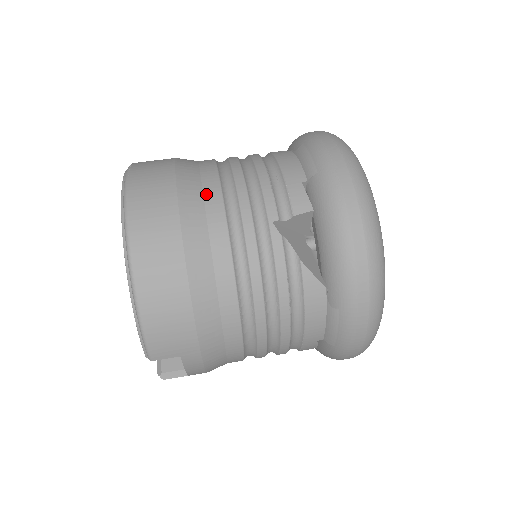
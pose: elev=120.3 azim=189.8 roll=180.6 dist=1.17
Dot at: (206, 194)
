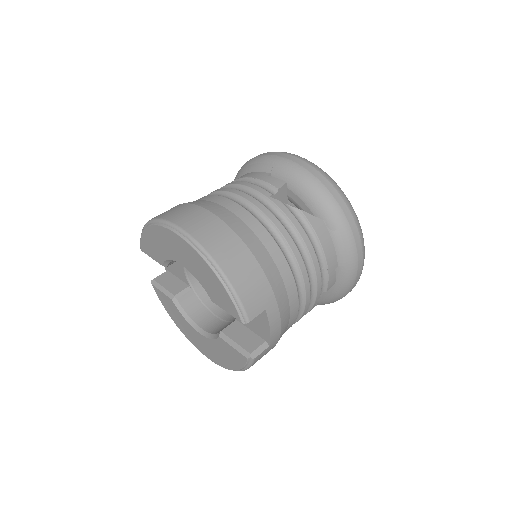
Dot at: (218, 202)
